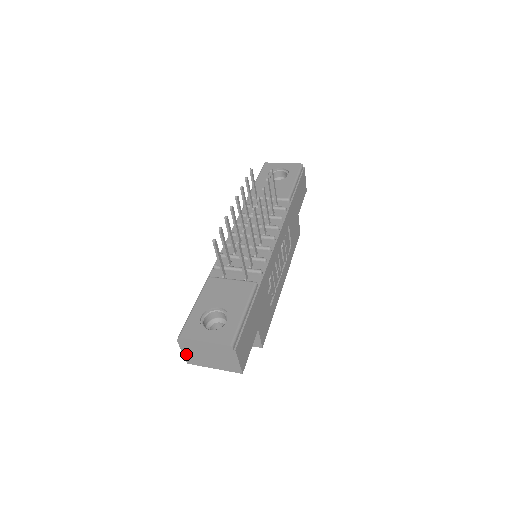
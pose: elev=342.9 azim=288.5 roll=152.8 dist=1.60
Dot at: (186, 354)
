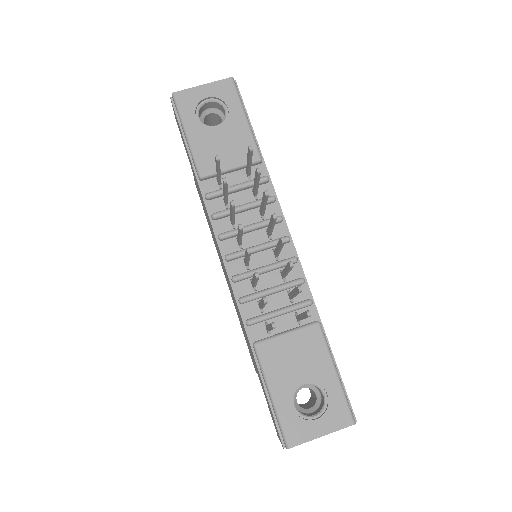
Dot at: occluded
